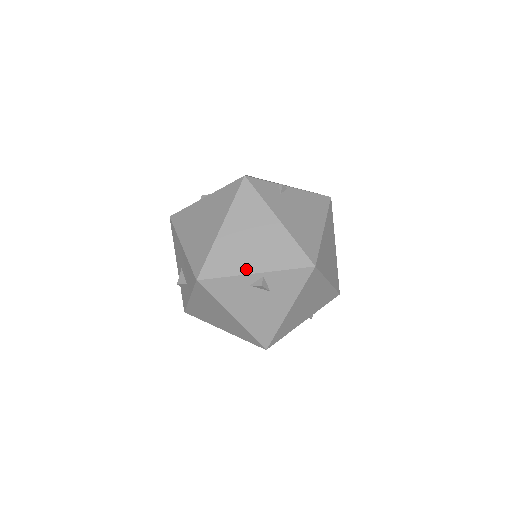
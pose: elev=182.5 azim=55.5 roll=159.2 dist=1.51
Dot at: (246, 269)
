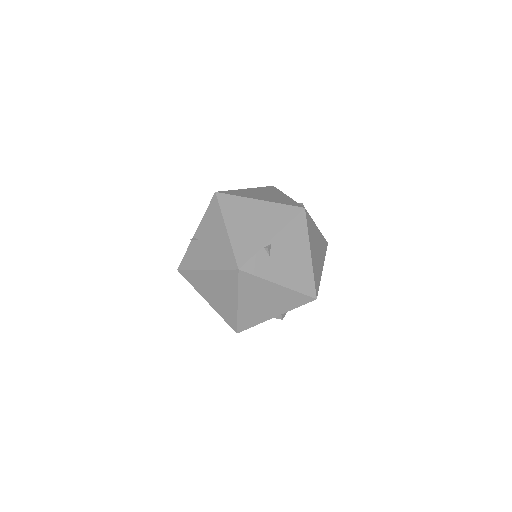
Dot at: (268, 317)
